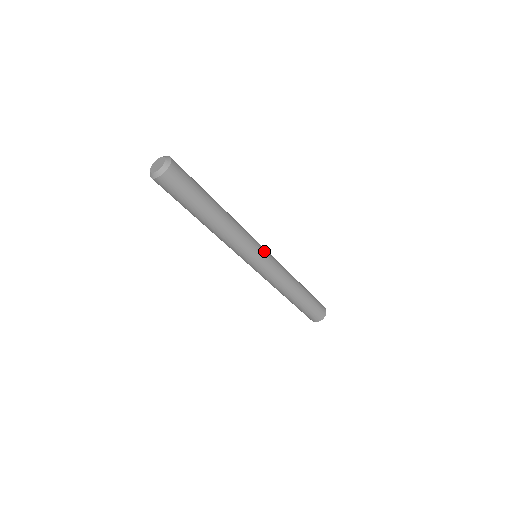
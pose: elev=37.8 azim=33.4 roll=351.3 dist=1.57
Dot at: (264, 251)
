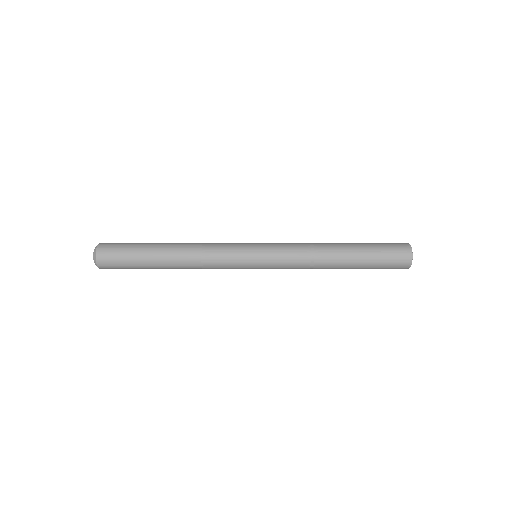
Dot at: (253, 254)
